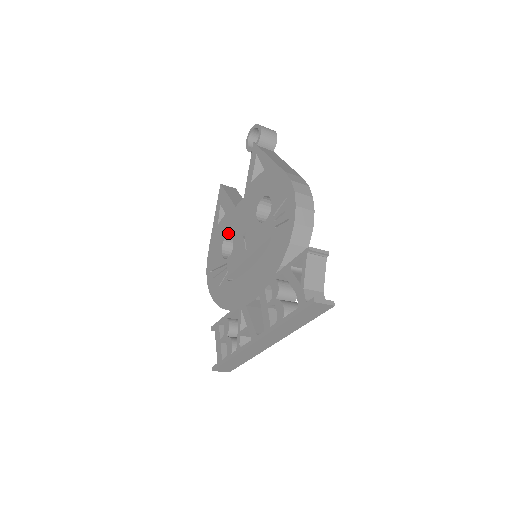
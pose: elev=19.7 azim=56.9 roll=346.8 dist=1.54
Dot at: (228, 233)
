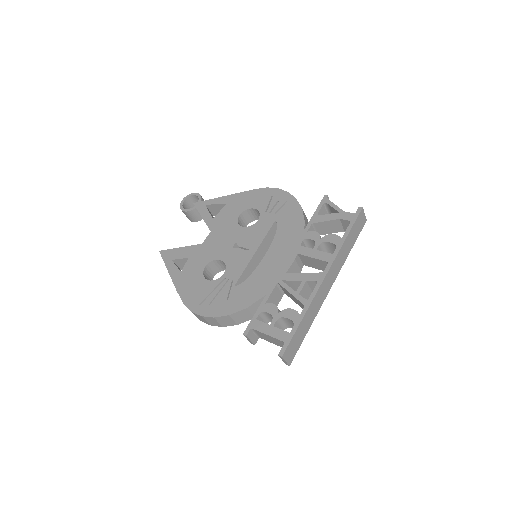
Dot at: (207, 262)
